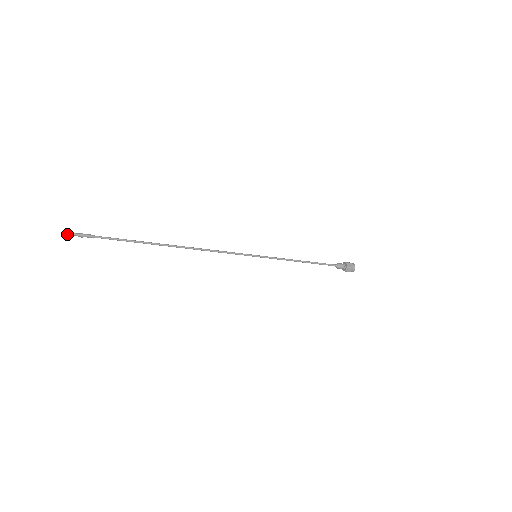
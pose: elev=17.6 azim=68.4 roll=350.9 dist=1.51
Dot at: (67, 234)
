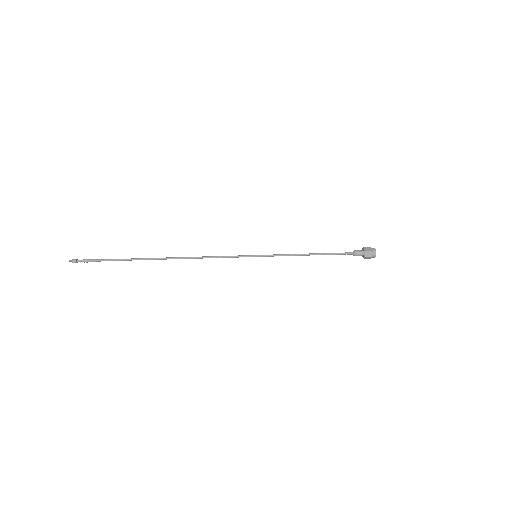
Dot at: (74, 260)
